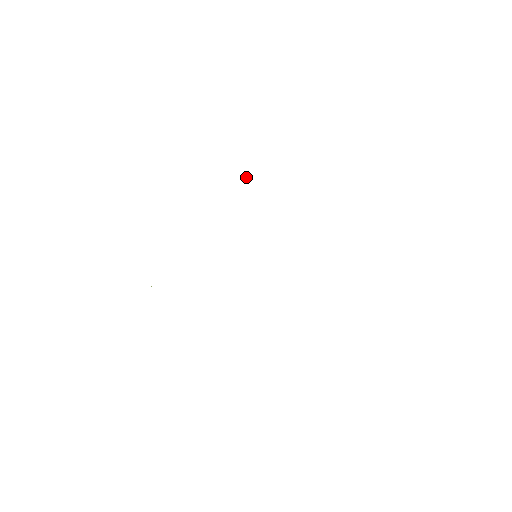
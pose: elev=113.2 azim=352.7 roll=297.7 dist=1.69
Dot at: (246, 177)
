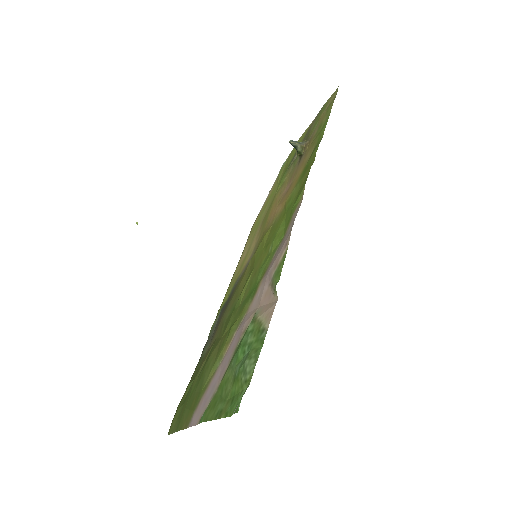
Dot at: (295, 144)
